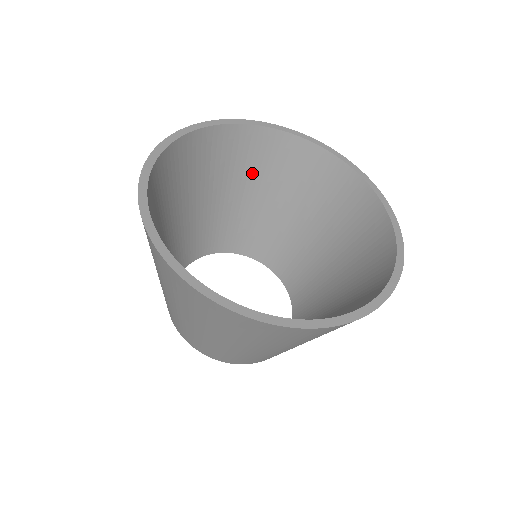
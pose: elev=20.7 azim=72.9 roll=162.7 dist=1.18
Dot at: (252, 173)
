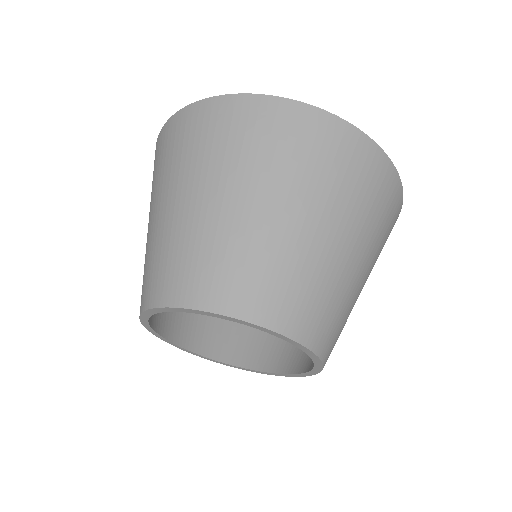
Dot at: occluded
